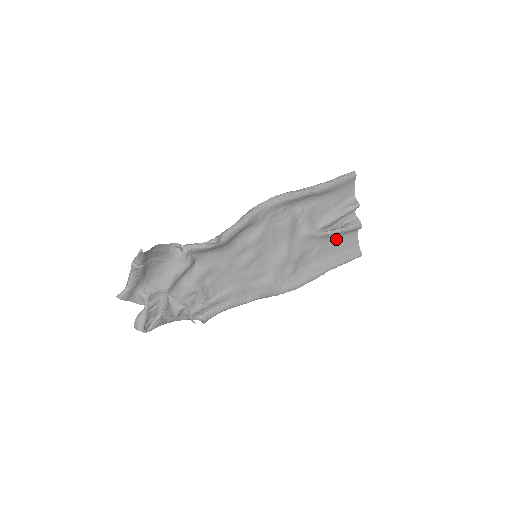
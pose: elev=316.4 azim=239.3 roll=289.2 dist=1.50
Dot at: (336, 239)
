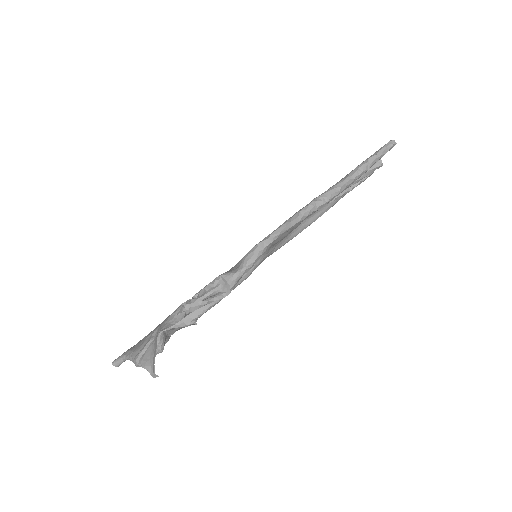
Dot at: occluded
